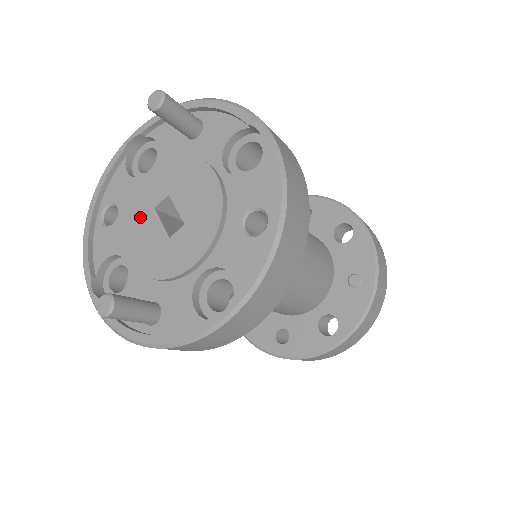
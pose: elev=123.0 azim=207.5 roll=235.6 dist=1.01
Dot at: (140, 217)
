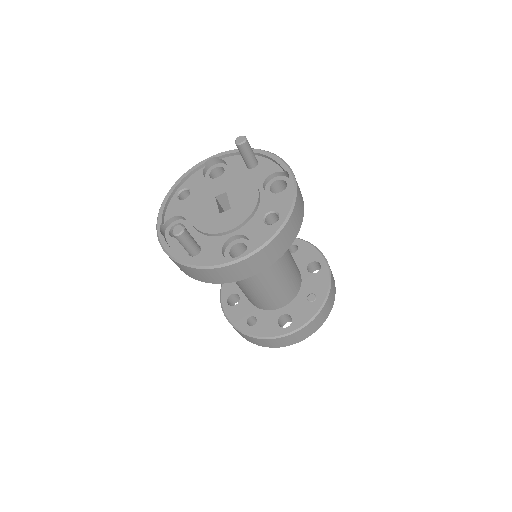
Dot at: (205, 199)
